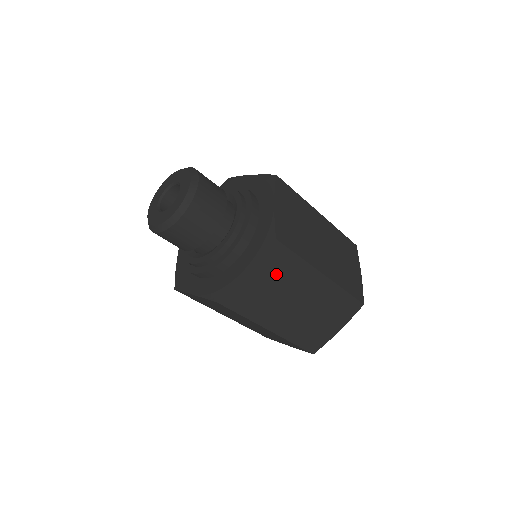
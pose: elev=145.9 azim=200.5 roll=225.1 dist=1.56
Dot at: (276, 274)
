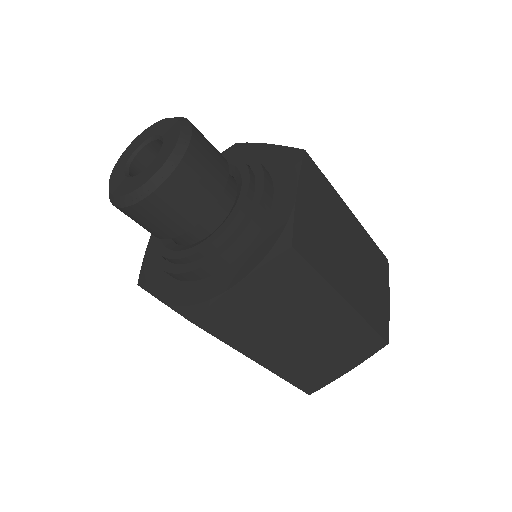
Dot at: (282, 294)
